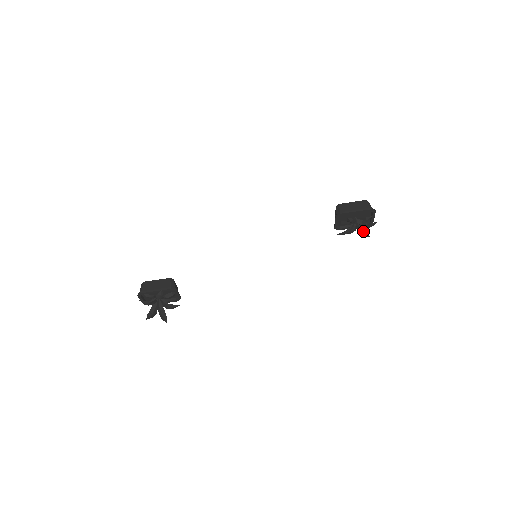
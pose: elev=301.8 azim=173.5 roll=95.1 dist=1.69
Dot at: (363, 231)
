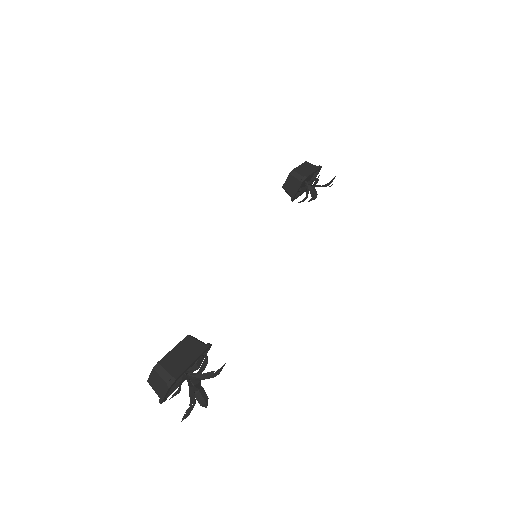
Dot at: (315, 194)
